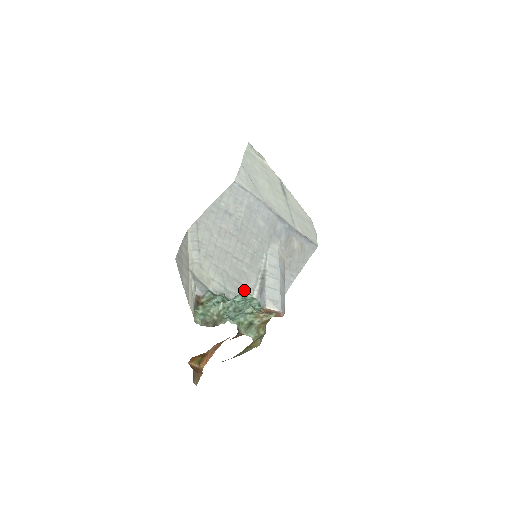
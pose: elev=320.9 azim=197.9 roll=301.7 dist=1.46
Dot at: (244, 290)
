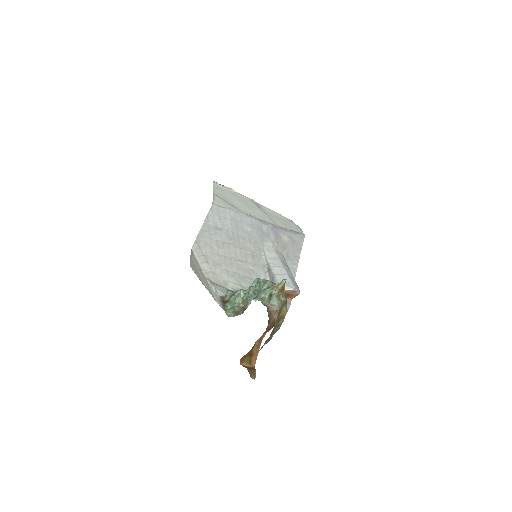
Dot at: occluded
